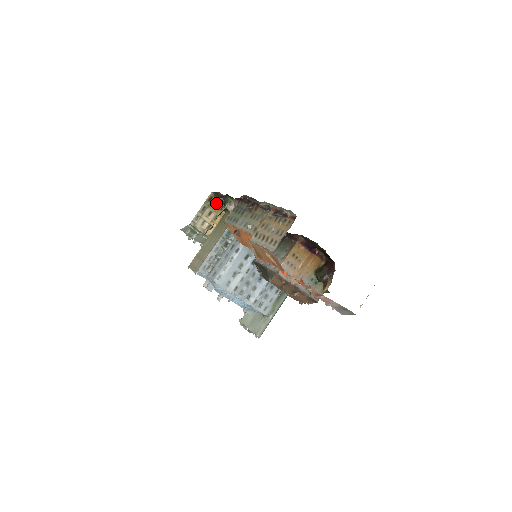
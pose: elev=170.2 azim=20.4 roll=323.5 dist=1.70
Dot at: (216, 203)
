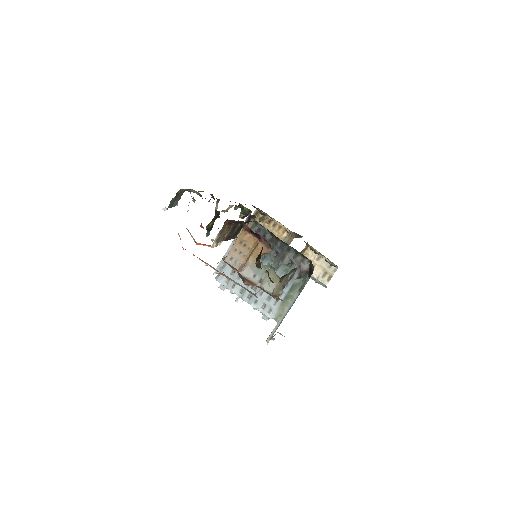
Dot at: (262, 217)
